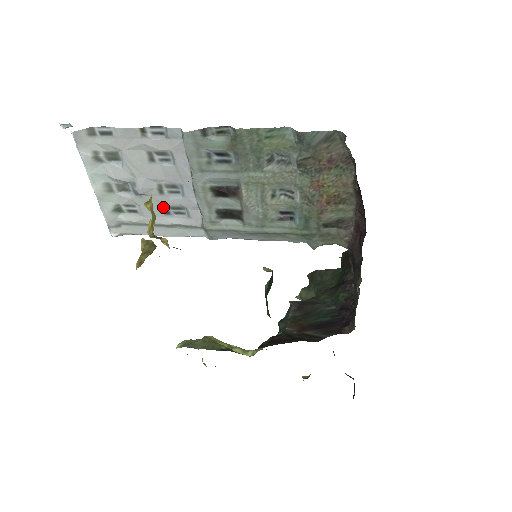
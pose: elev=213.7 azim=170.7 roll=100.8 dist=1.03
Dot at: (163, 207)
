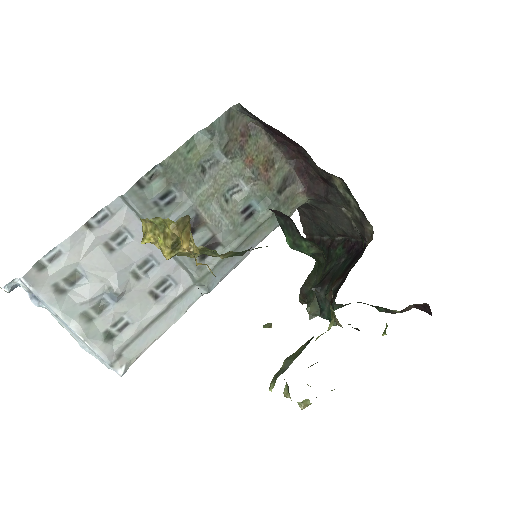
Dot at: (149, 294)
